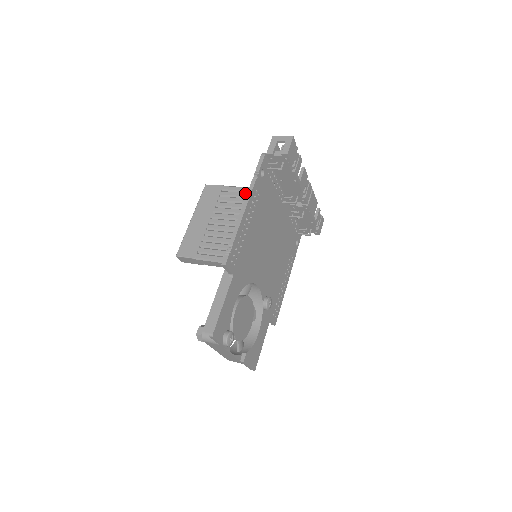
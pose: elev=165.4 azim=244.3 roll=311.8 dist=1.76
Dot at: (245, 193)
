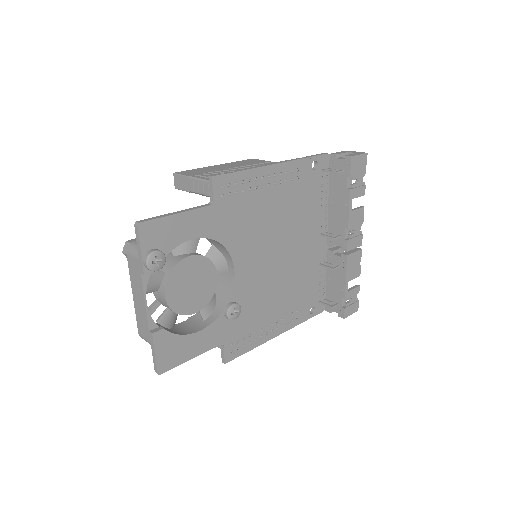
Dot at: occluded
